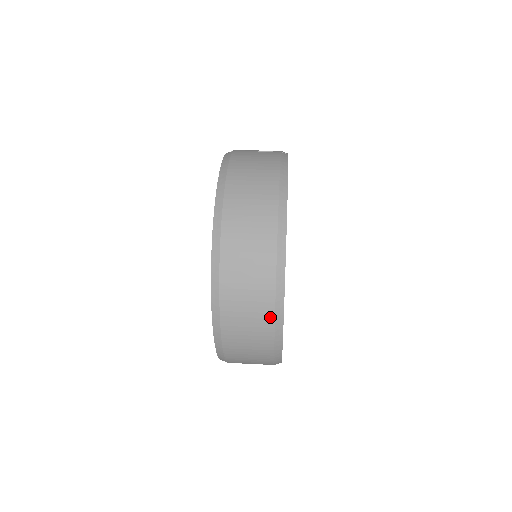
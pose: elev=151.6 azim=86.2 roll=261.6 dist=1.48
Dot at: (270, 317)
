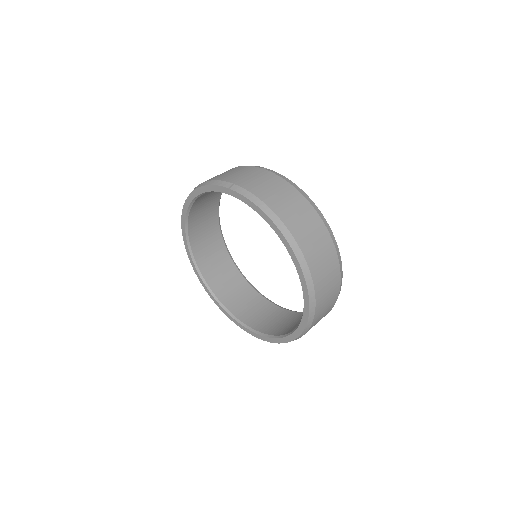
Dot at: (338, 292)
